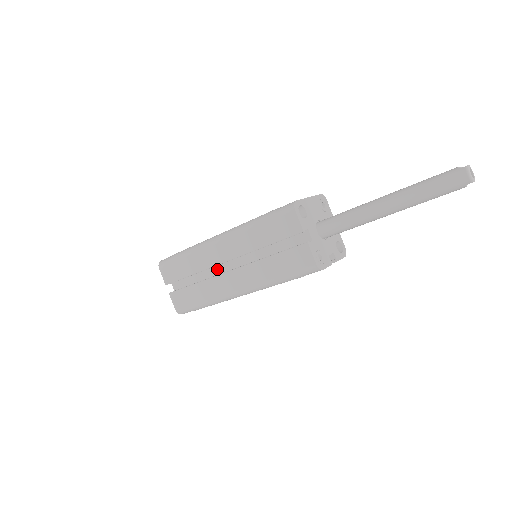
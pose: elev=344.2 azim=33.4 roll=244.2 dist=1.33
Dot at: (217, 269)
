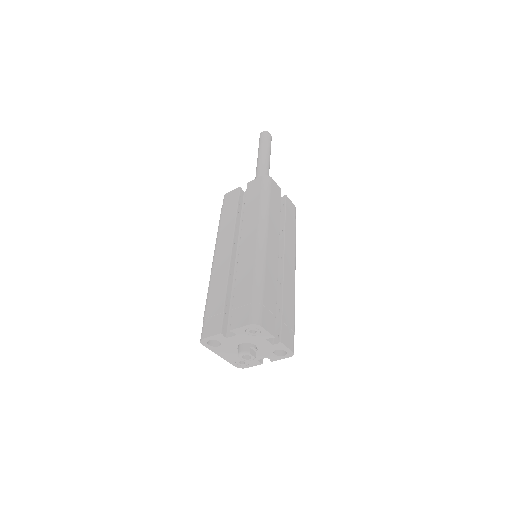
Dot at: occluded
